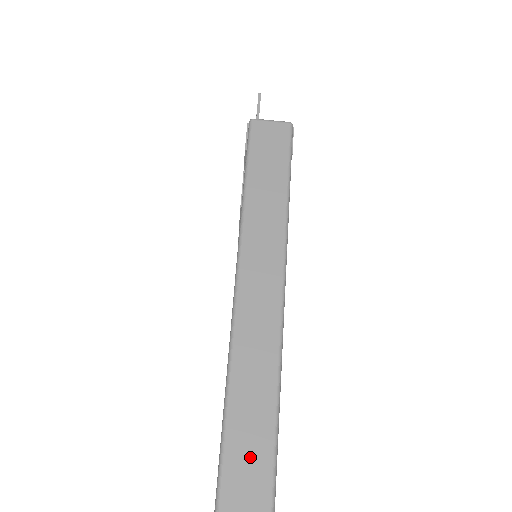
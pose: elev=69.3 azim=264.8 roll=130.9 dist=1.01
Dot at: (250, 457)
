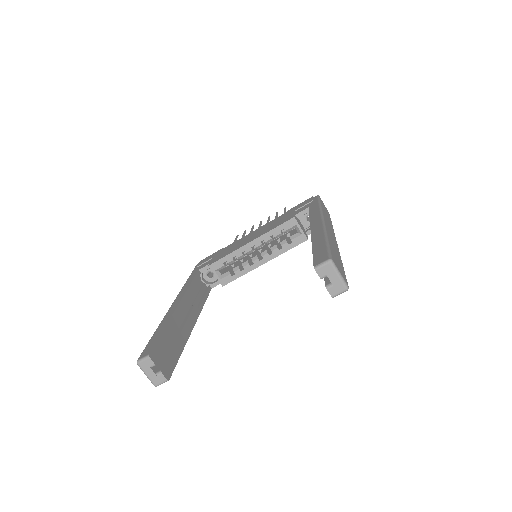
Dot at: (338, 261)
